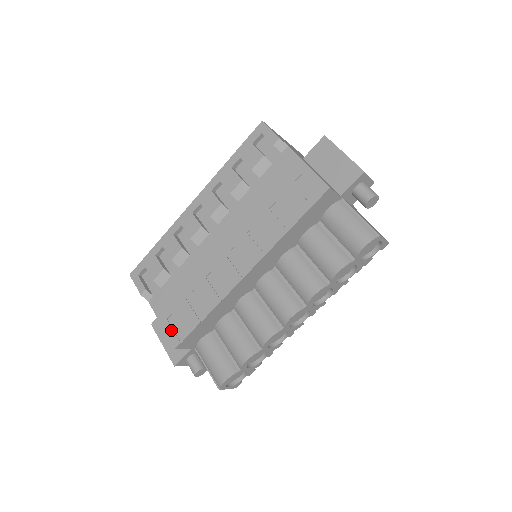
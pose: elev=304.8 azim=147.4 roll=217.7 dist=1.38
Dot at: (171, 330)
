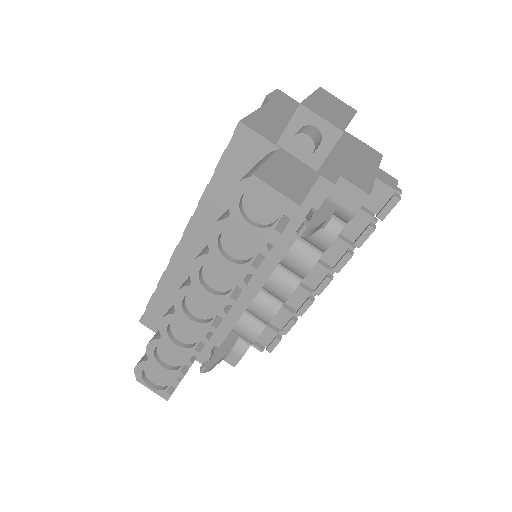
Dot at: occluded
